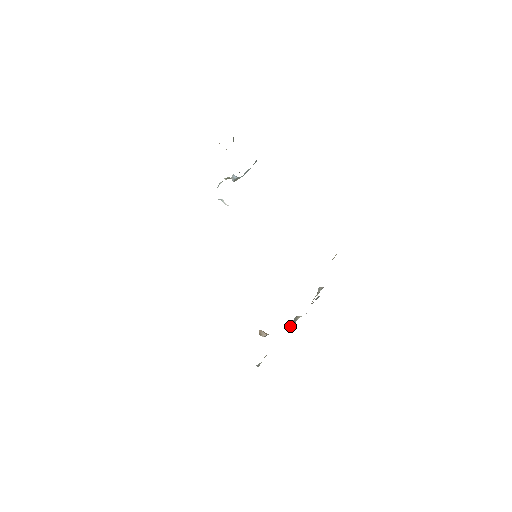
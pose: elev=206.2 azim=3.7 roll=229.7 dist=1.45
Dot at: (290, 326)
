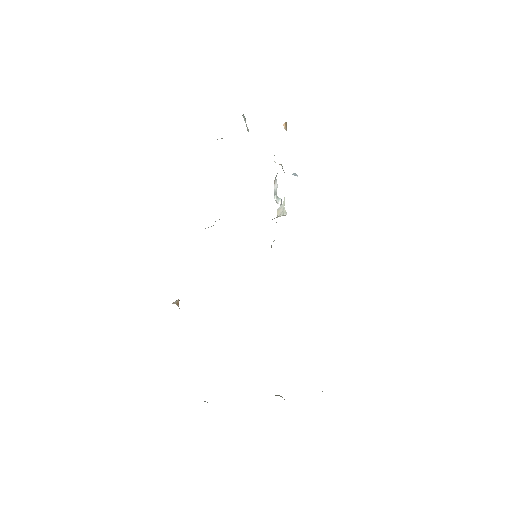
Dot at: occluded
